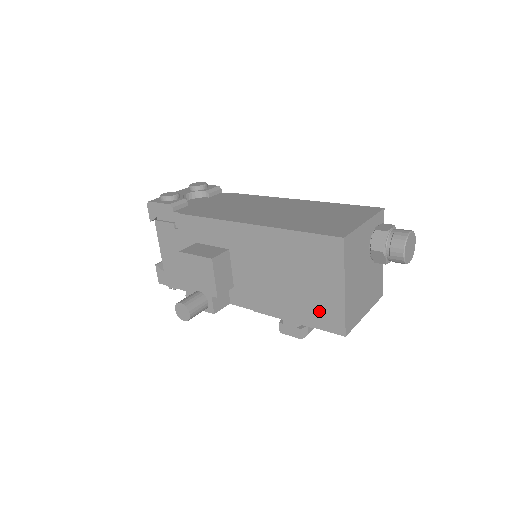
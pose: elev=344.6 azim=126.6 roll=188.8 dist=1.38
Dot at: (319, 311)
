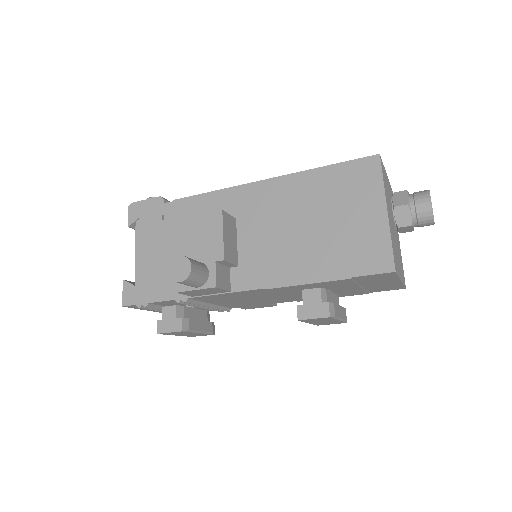
Dot at: (357, 251)
